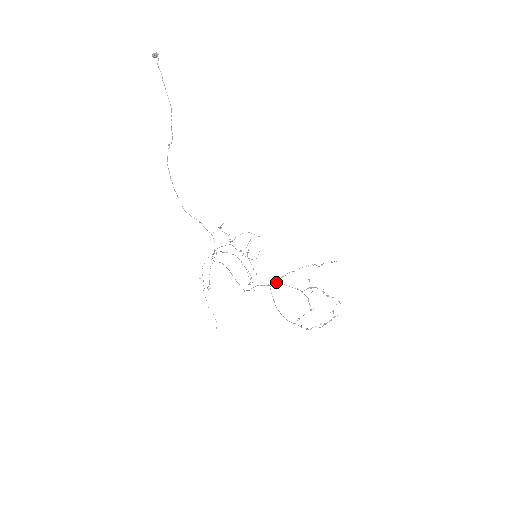
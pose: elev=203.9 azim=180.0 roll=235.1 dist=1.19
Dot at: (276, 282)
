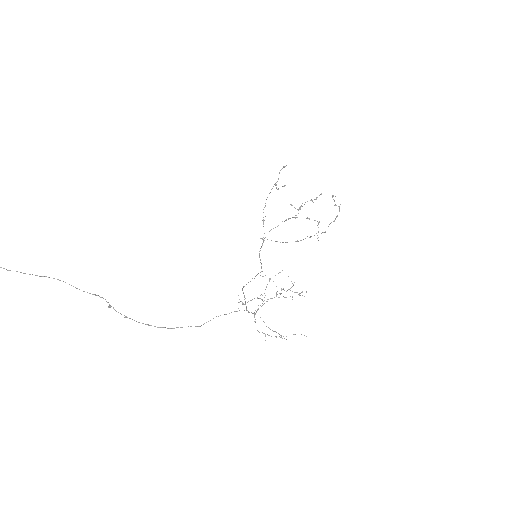
Dot at: occluded
